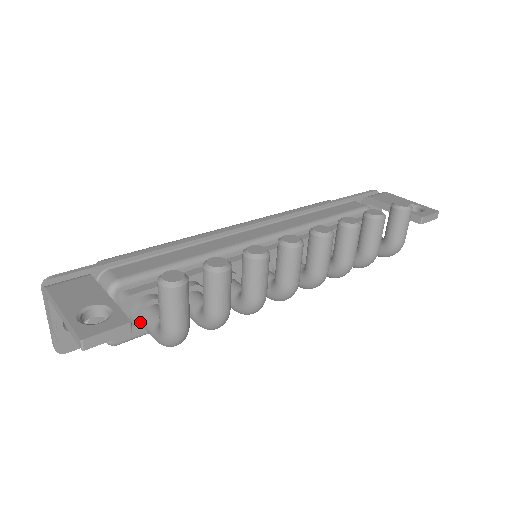
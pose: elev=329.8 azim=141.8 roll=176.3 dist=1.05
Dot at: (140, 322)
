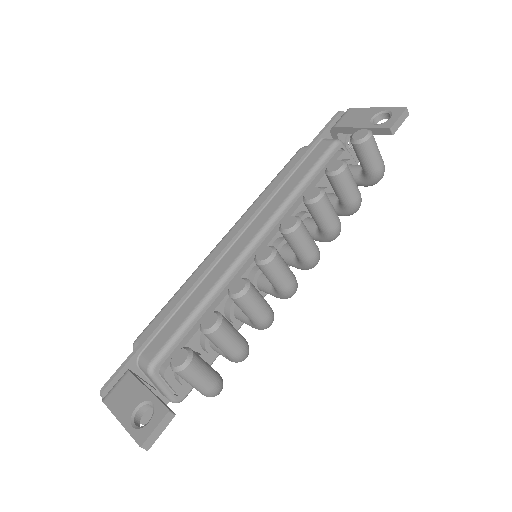
Dot at: occluded
